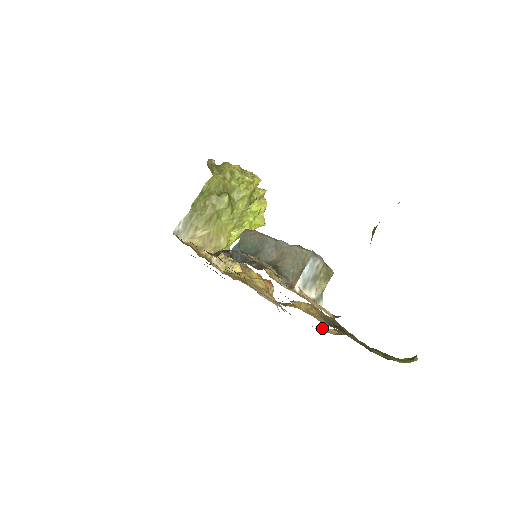
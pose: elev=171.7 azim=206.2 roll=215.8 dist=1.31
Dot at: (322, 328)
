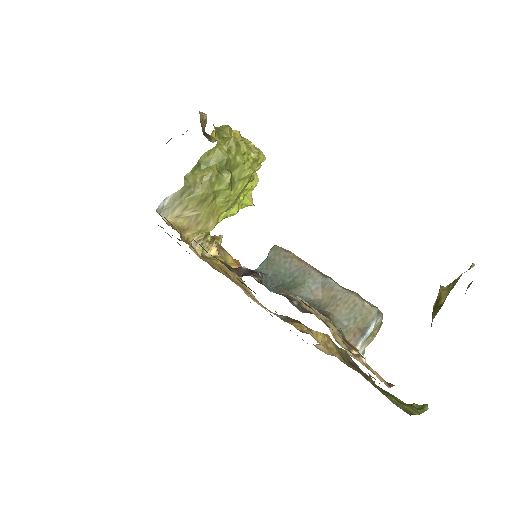
Dot at: occluded
